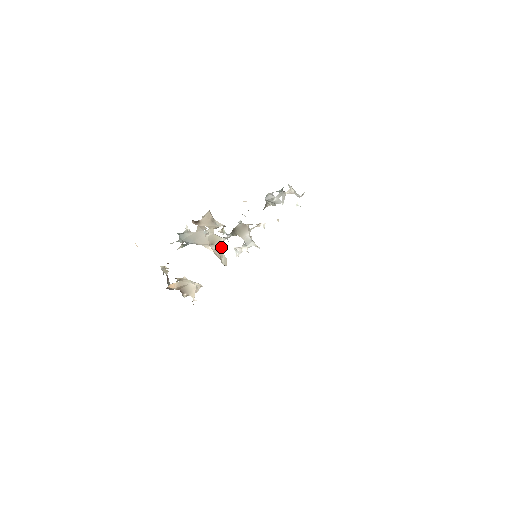
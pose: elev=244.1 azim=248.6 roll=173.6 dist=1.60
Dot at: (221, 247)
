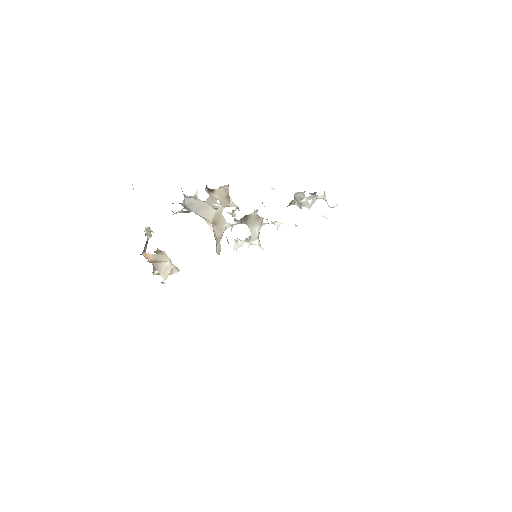
Dot at: (221, 232)
